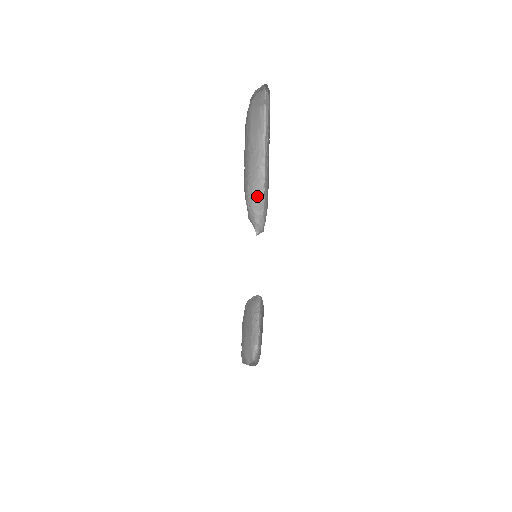
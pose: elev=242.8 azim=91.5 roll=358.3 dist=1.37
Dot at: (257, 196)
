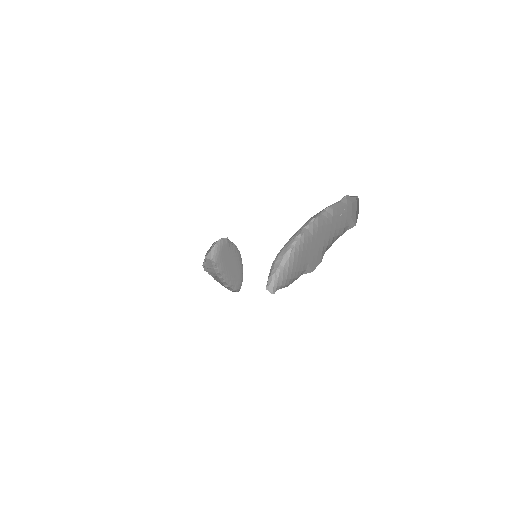
Dot at: (285, 251)
